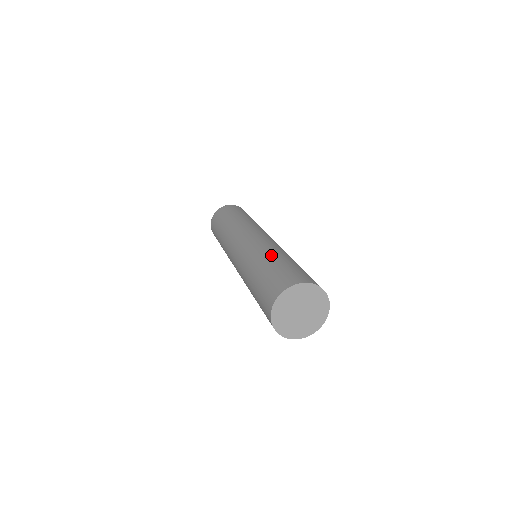
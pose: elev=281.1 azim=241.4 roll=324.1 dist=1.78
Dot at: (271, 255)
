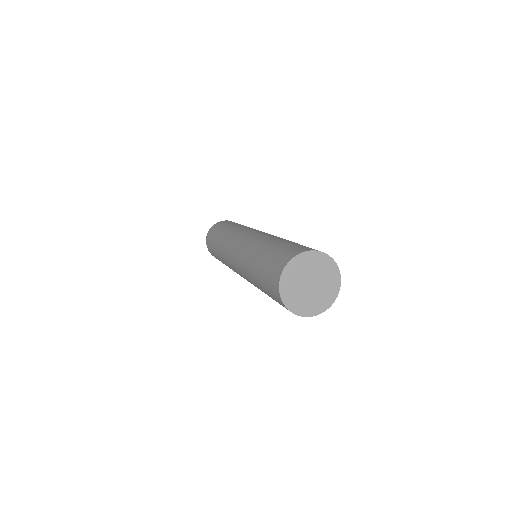
Dot at: (274, 239)
